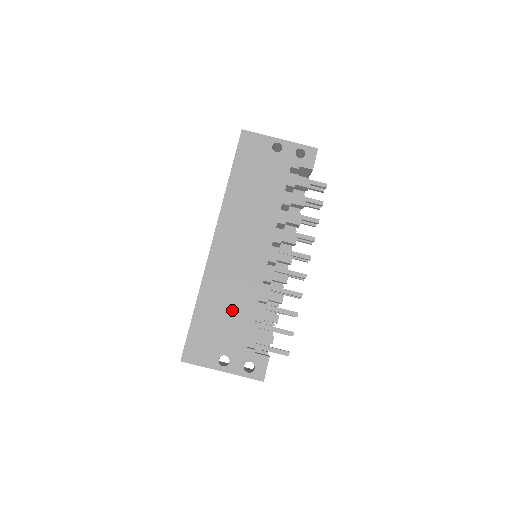
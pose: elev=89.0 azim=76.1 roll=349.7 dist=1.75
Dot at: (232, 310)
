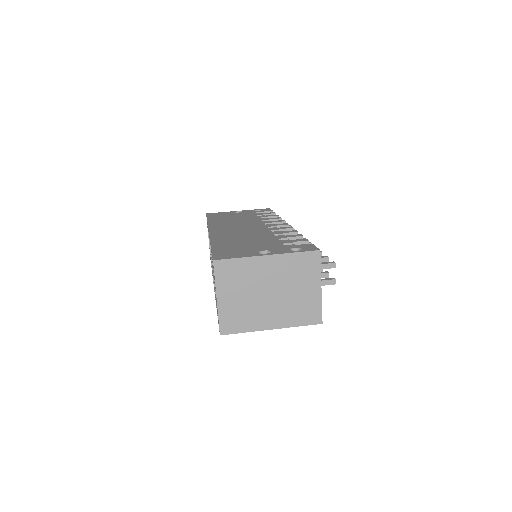
Dot at: (251, 240)
